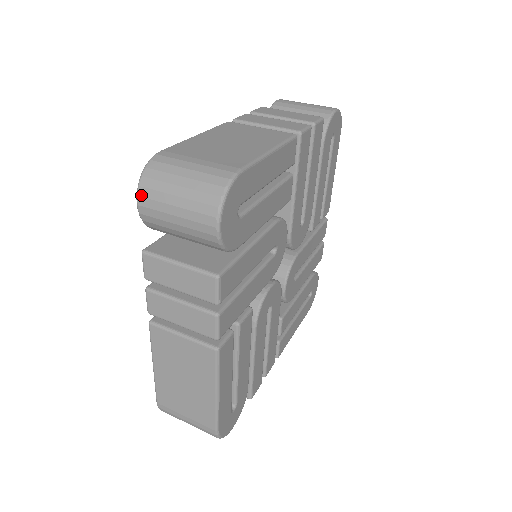
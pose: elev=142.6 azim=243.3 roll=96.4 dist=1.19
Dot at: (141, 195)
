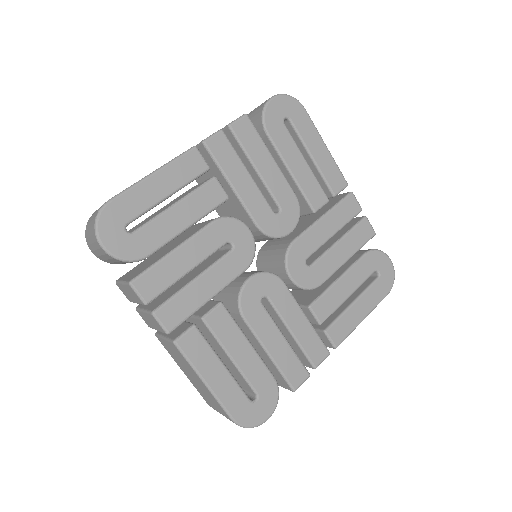
Dot at: (88, 244)
